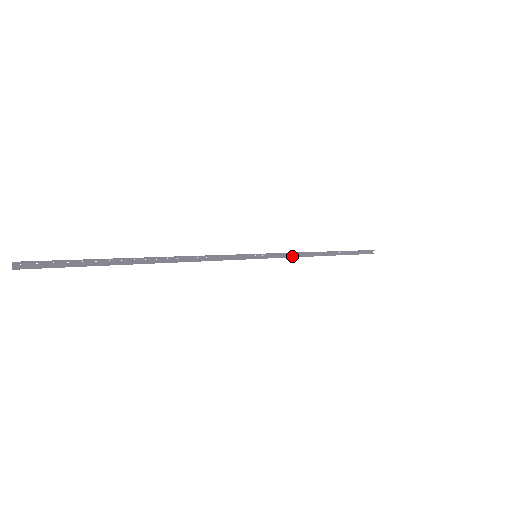
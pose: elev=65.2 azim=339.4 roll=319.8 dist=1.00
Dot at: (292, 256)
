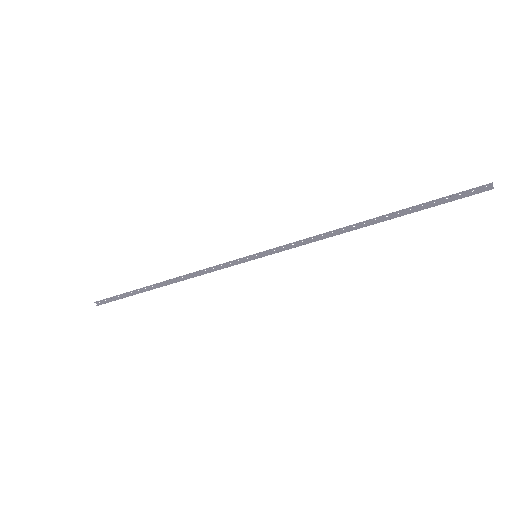
Dot at: (308, 242)
